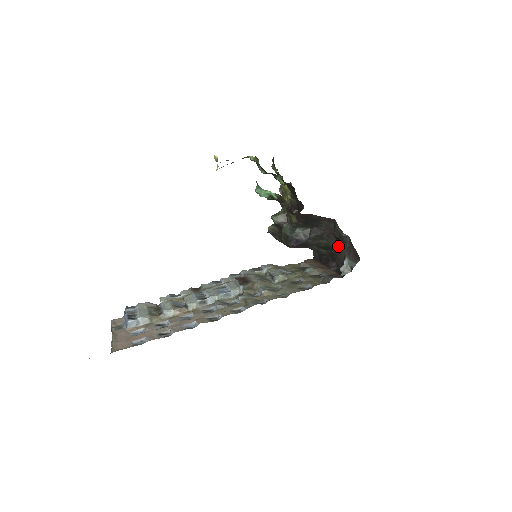
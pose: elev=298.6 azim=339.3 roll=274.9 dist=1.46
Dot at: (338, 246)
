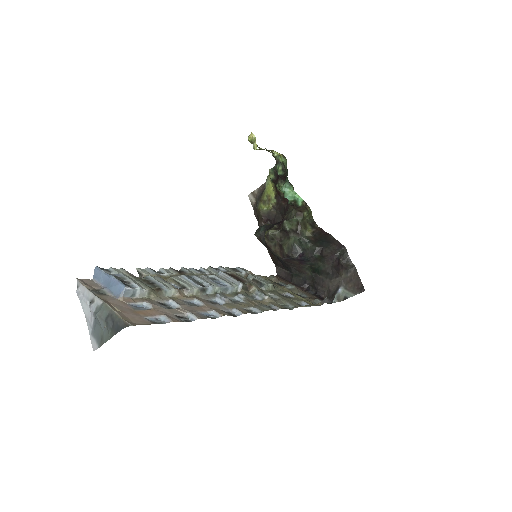
Dot at: (331, 272)
